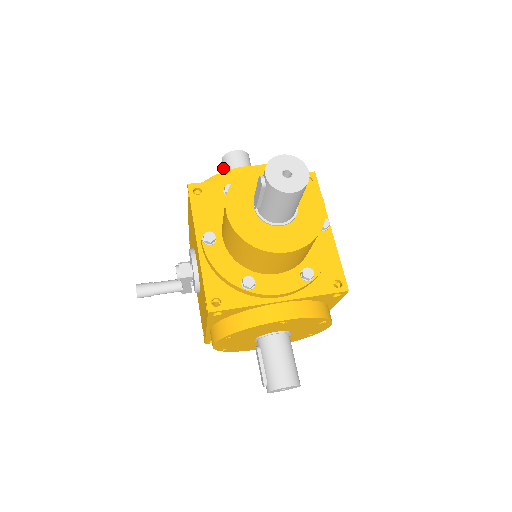
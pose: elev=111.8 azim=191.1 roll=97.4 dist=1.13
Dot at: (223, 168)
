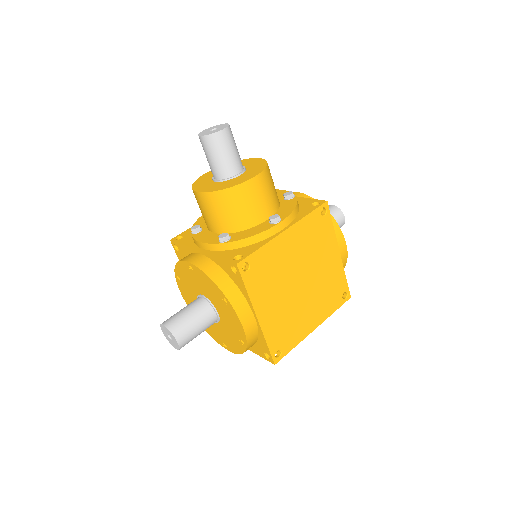
Dot at: occluded
